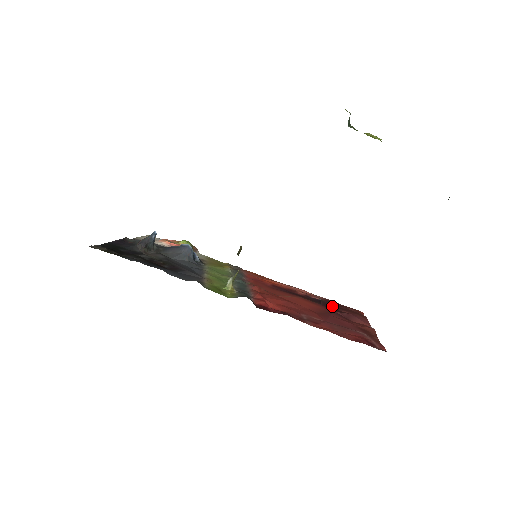
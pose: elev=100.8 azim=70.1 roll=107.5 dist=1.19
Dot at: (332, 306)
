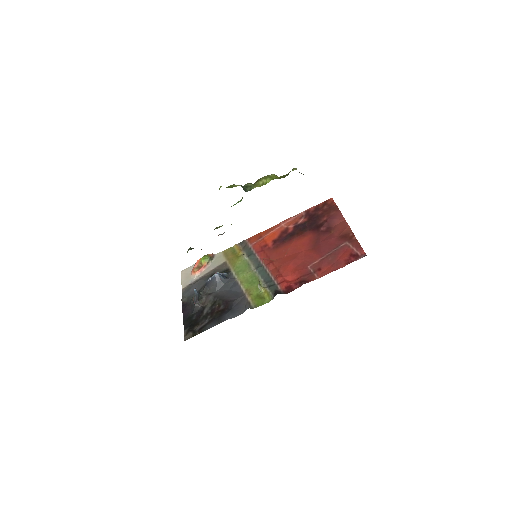
Dot at: (314, 221)
